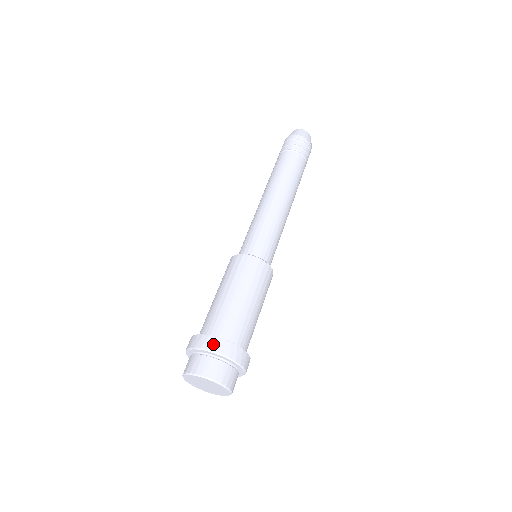
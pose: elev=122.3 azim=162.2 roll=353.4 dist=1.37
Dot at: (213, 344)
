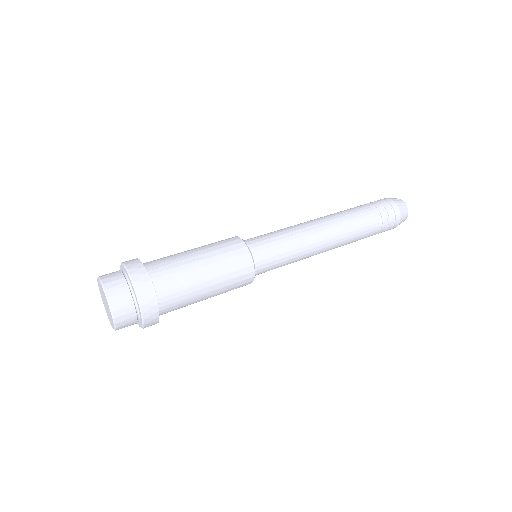
Dot at: (133, 264)
